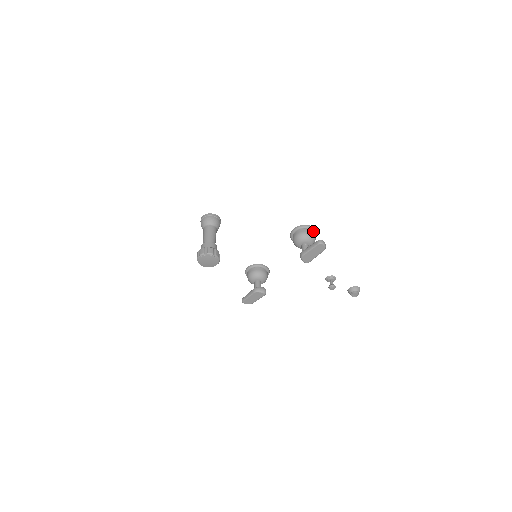
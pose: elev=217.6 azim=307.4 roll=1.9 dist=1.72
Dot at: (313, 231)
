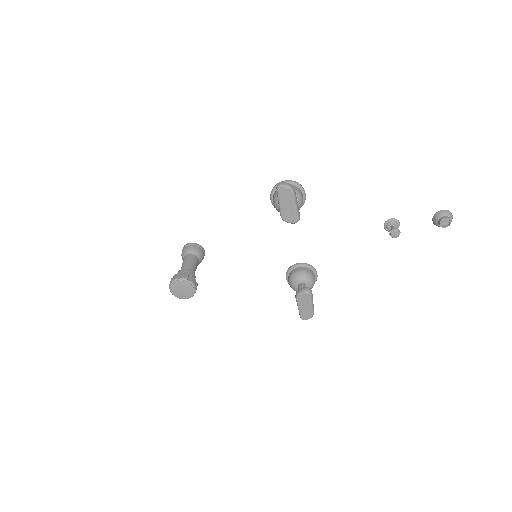
Dot at: occluded
